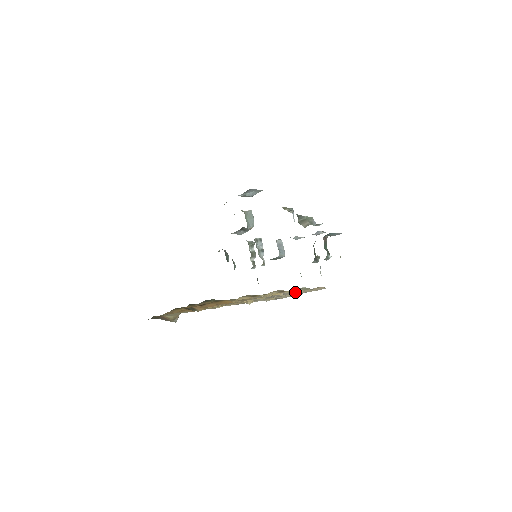
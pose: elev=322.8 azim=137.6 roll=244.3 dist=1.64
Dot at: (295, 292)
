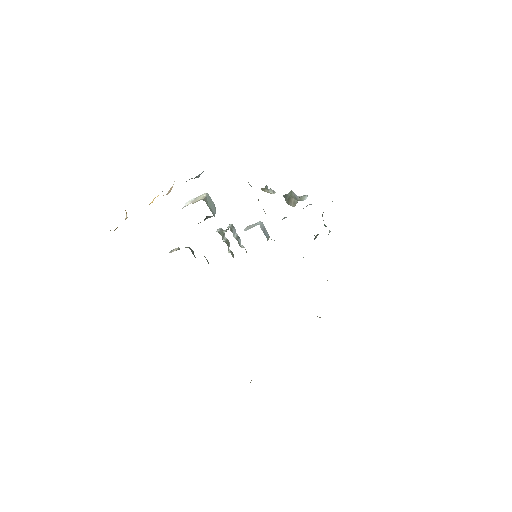
Dot at: occluded
